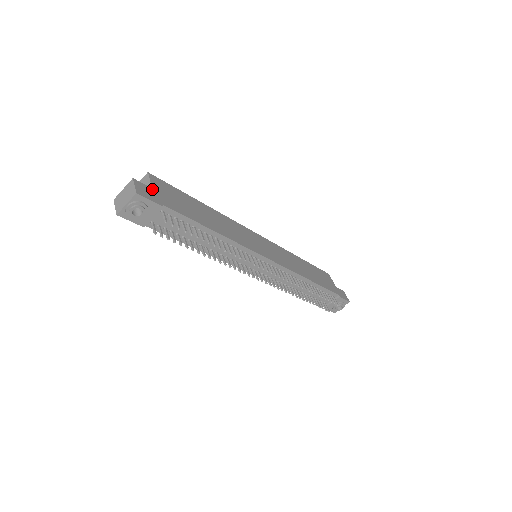
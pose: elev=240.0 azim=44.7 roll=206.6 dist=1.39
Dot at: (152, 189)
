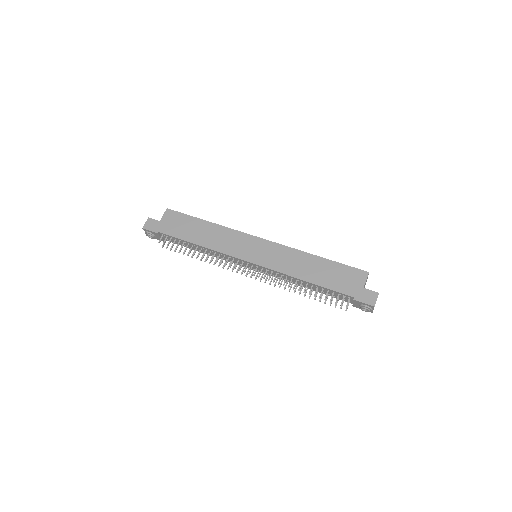
Dot at: (159, 222)
